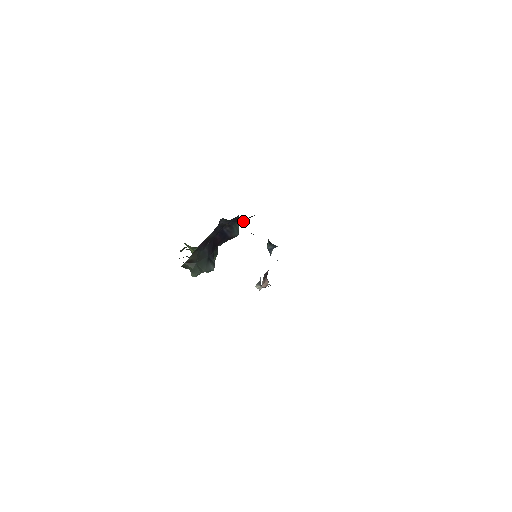
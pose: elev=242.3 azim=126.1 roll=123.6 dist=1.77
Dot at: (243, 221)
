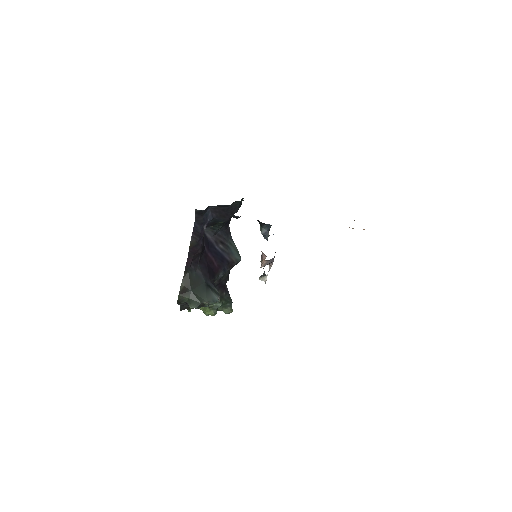
Dot at: (227, 217)
